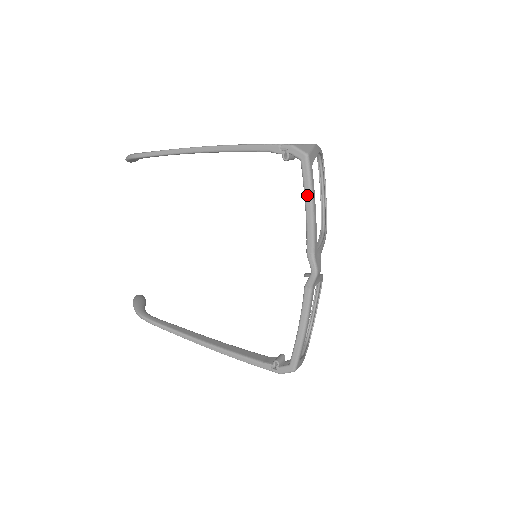
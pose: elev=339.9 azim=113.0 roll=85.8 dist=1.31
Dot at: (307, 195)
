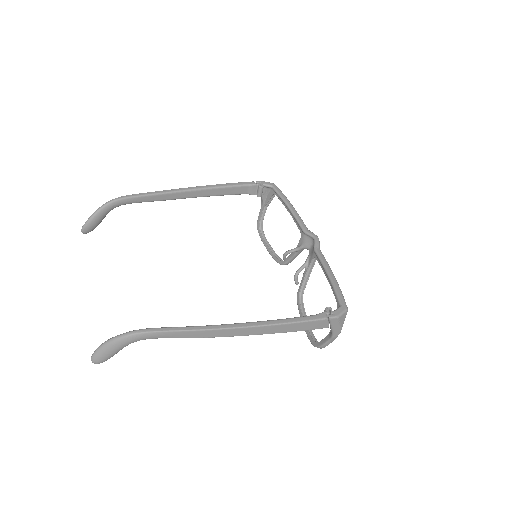
Dot at: (286, 200)
